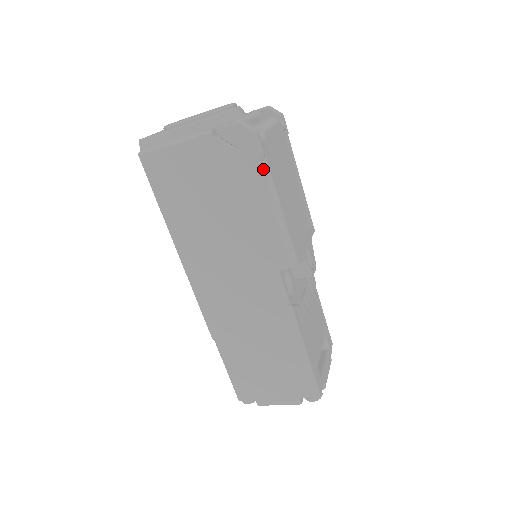
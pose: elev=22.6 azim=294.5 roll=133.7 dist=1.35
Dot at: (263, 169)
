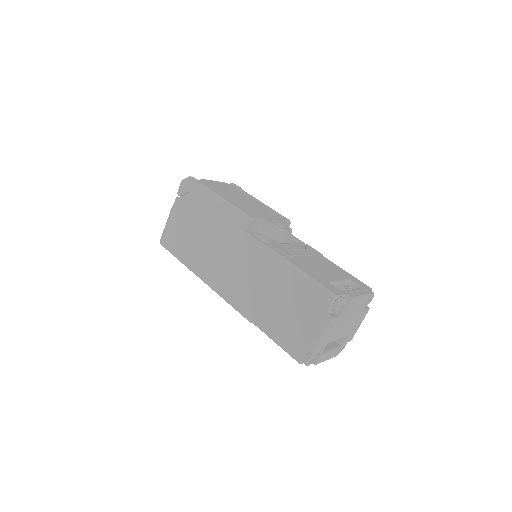
Dot at: (202, 188)
